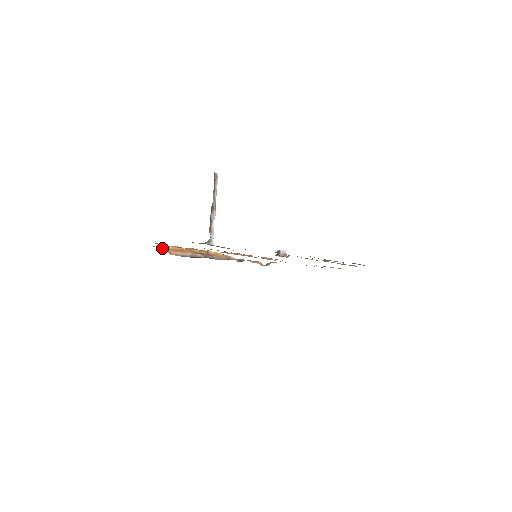
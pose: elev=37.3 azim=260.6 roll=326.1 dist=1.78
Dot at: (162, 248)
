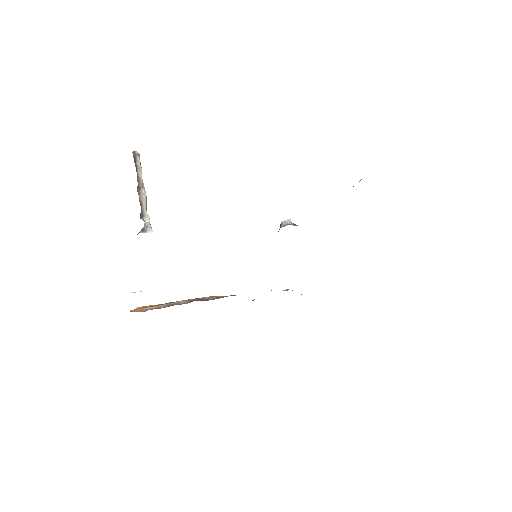
Dot at: occluded
